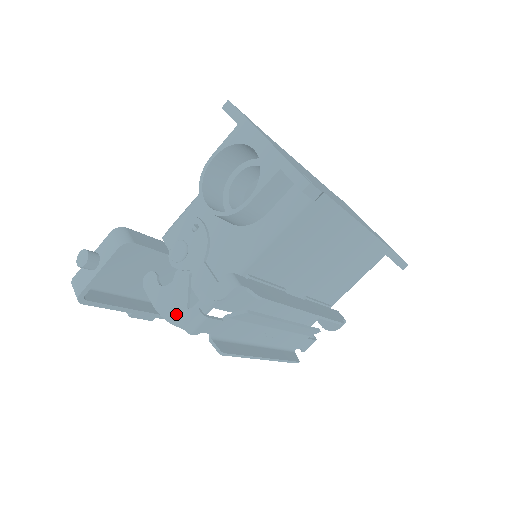
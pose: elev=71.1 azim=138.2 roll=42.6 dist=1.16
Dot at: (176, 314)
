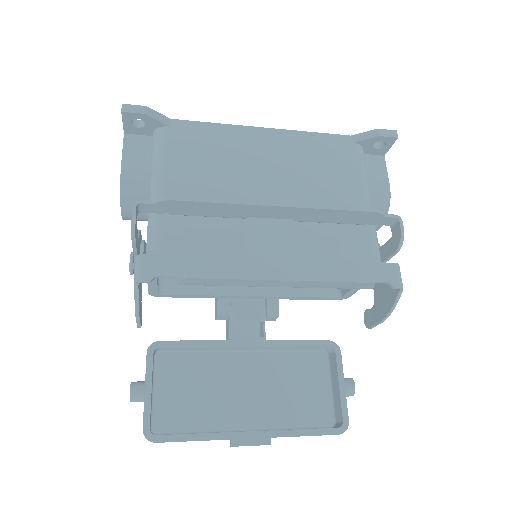
Dot at: occluded
